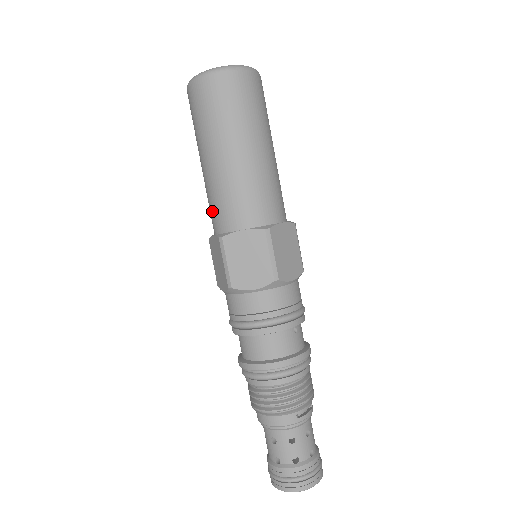
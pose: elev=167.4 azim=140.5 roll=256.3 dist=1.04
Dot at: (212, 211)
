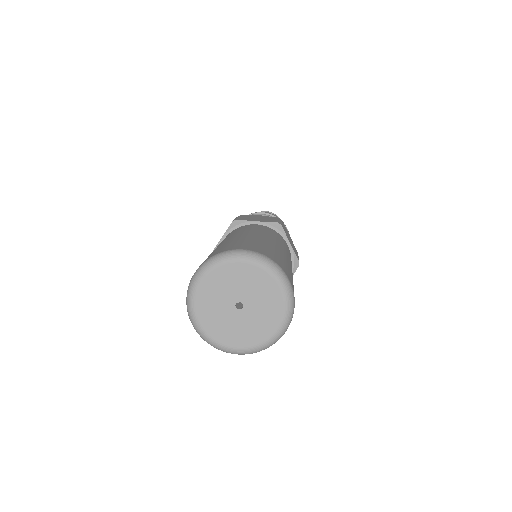
Dot at: occluded
